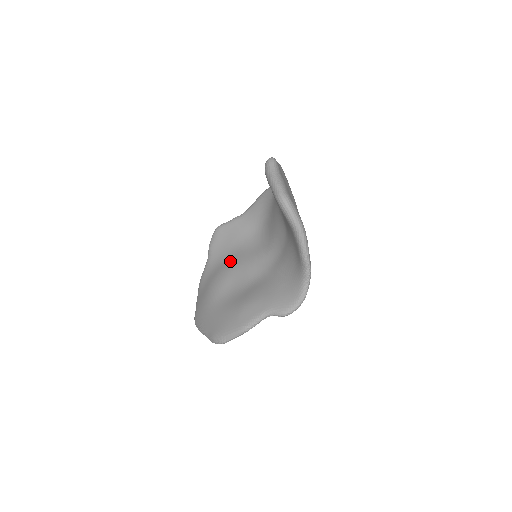
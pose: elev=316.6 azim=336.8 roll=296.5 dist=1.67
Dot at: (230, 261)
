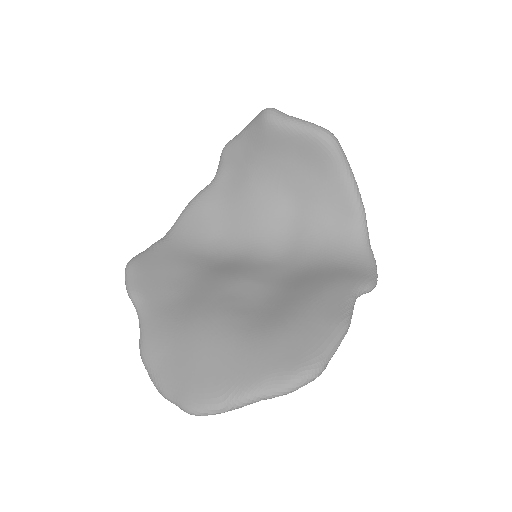
Dot at: (203, 286)
